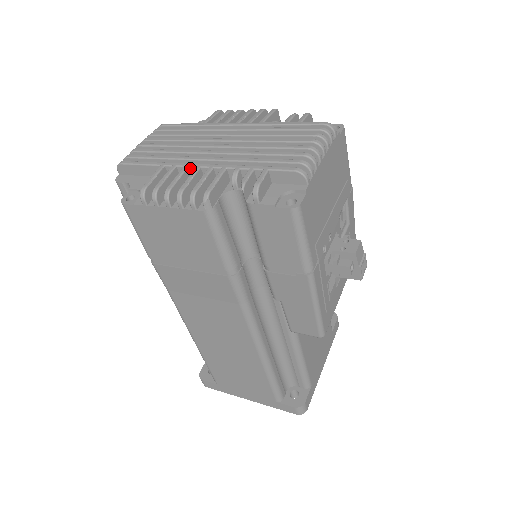
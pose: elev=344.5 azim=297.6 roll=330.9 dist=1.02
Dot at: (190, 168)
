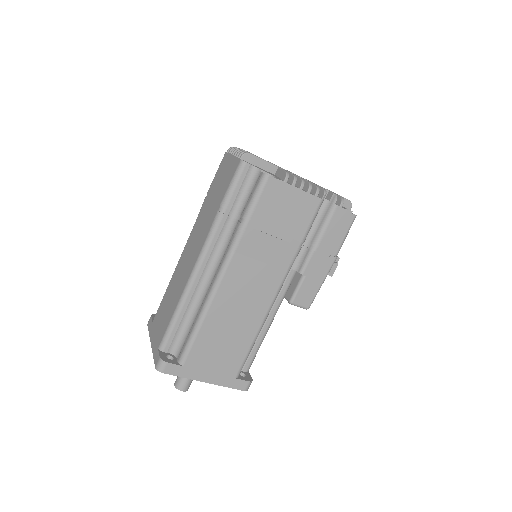
Dot at: occluded
